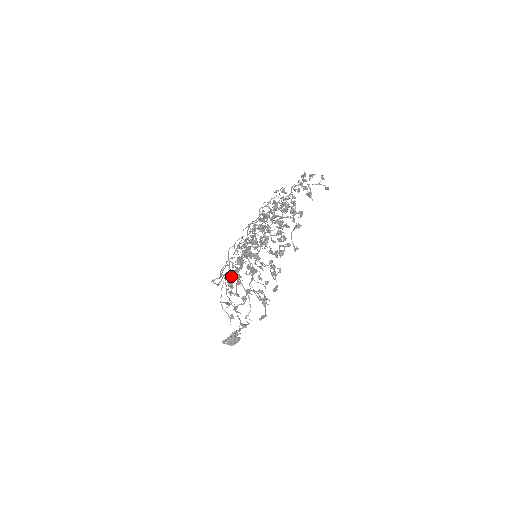
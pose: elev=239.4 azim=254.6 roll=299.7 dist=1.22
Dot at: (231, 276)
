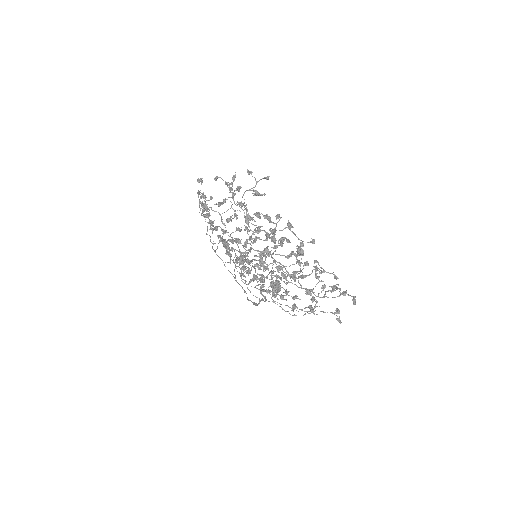
Dot at: occluded
